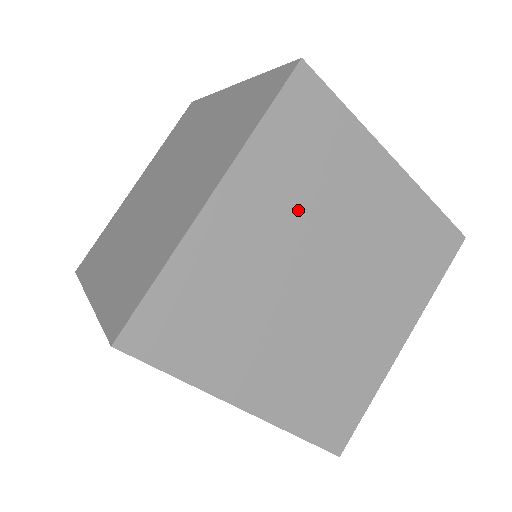
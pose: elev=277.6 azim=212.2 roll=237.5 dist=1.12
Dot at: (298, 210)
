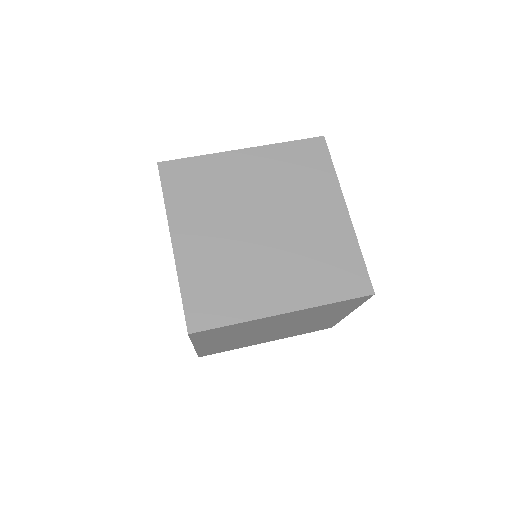
Dot at: (276, 185)
